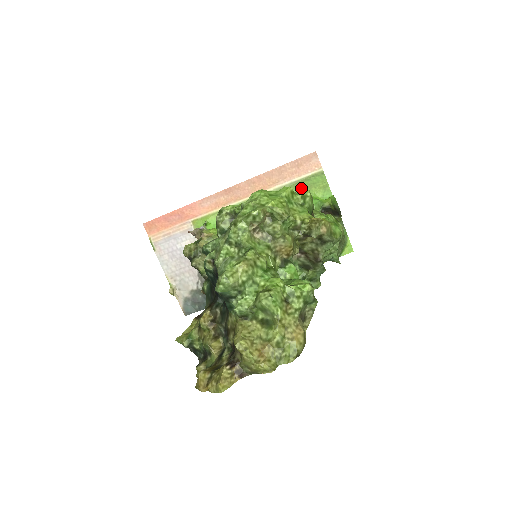
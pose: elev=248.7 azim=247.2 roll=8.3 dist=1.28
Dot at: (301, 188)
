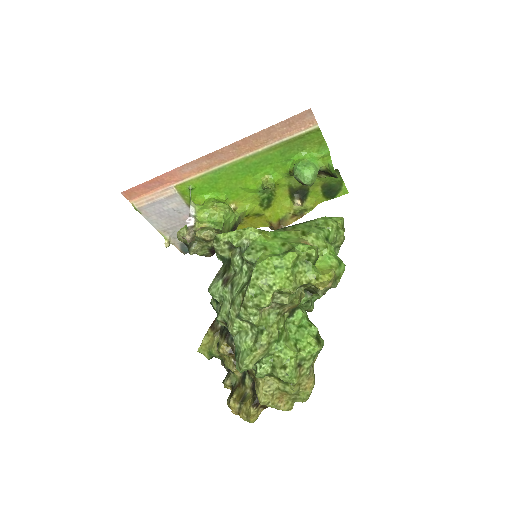
Dot at: (293, 146)
